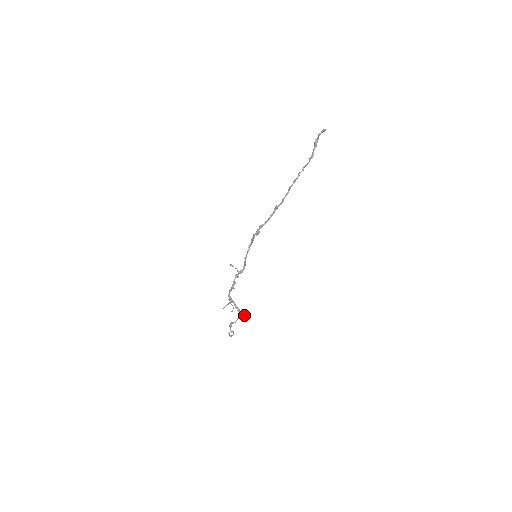
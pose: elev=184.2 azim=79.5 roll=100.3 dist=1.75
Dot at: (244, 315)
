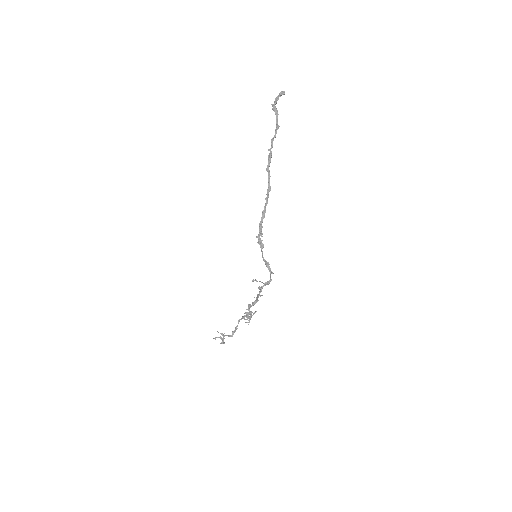
Dot at: (251, 317)
